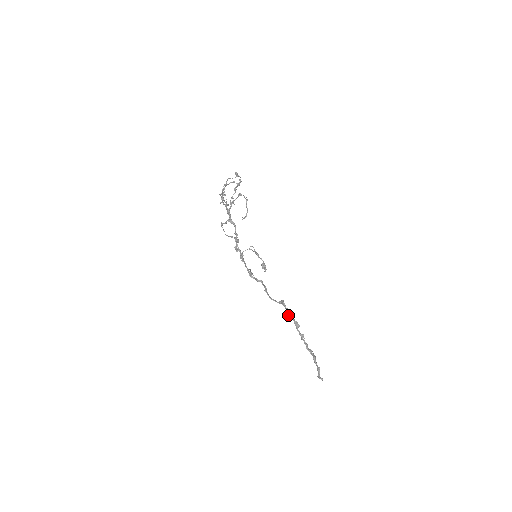
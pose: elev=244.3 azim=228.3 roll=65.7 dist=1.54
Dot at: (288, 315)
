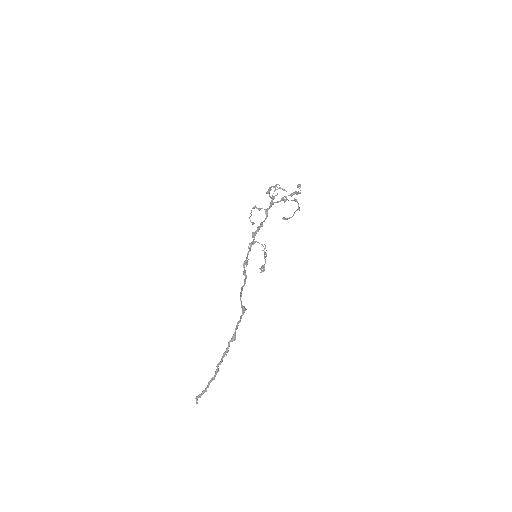
Dot at: (237, 323)
